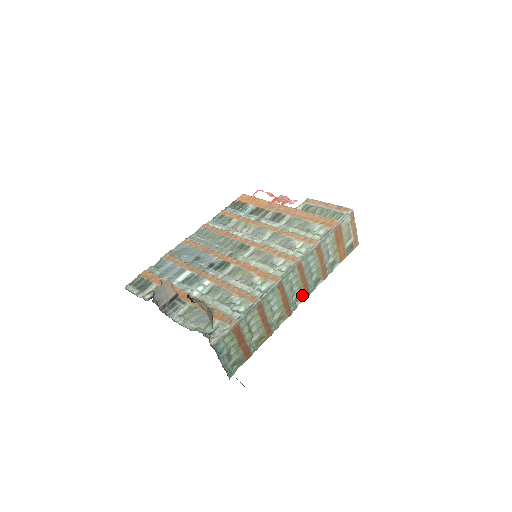
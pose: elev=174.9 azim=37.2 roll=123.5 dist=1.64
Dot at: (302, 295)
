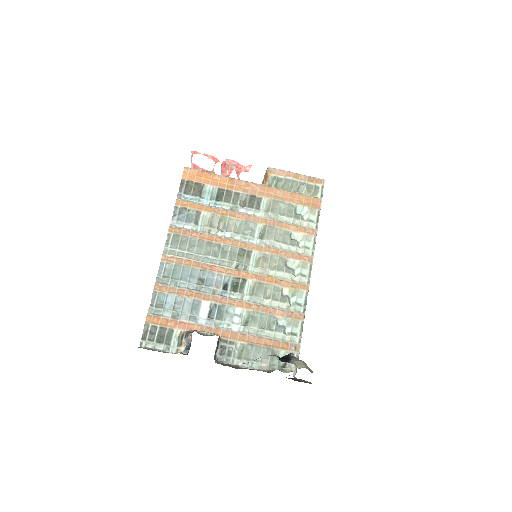
Dot at: occluded
